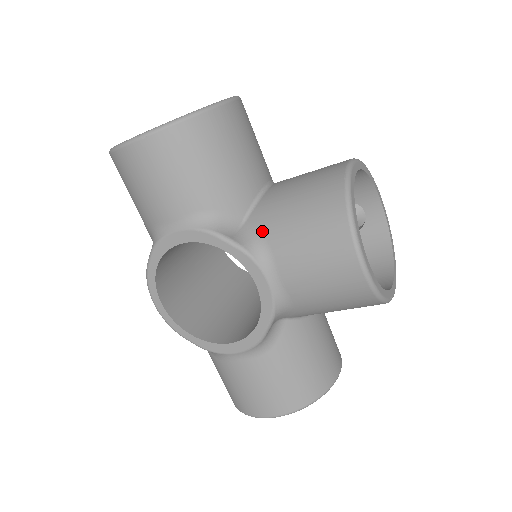
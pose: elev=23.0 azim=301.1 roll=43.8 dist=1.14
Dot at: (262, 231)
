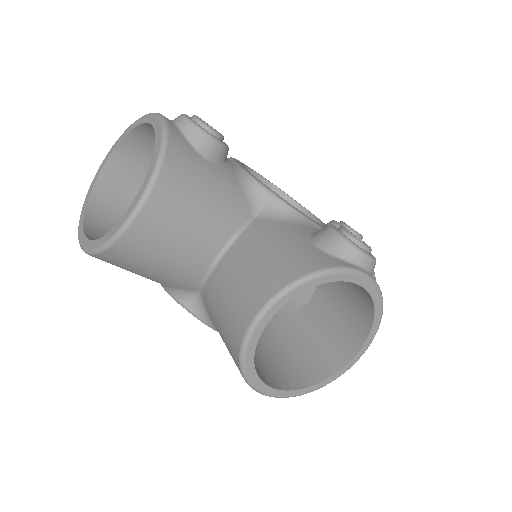
Dot at: (209, 314)
